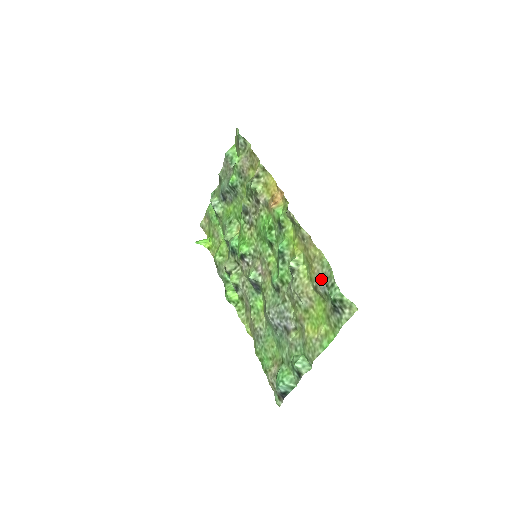
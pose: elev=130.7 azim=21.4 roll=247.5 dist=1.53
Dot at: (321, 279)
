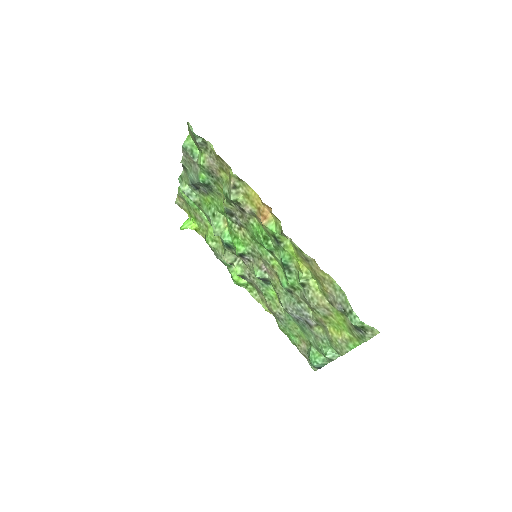
Dot at: (336, 300)
